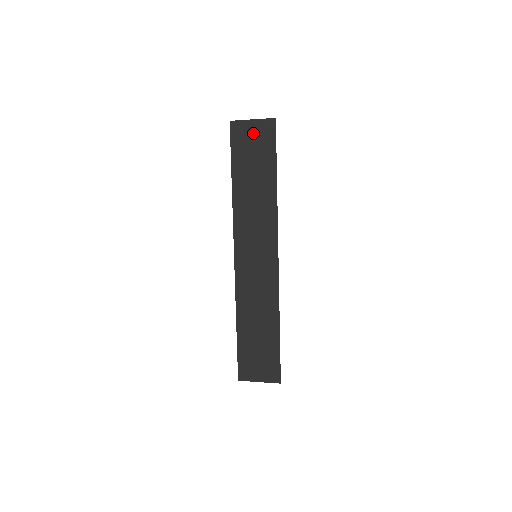
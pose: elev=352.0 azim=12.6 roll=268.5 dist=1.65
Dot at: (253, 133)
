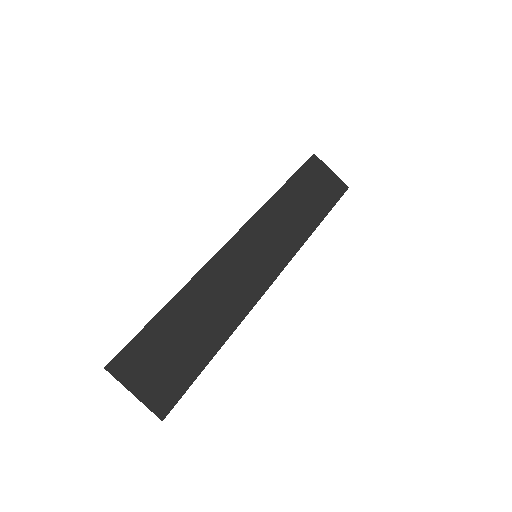
Dot at: (326, 177)
